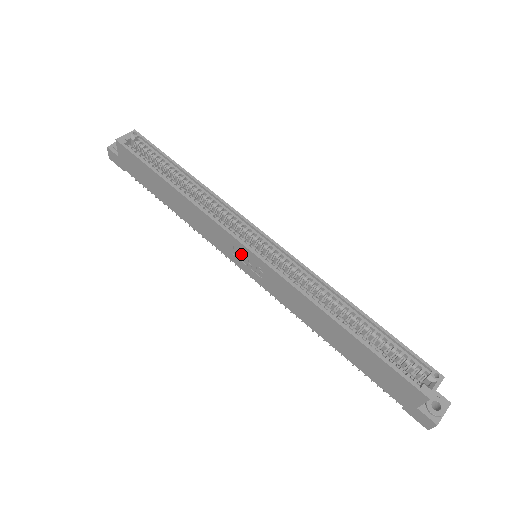
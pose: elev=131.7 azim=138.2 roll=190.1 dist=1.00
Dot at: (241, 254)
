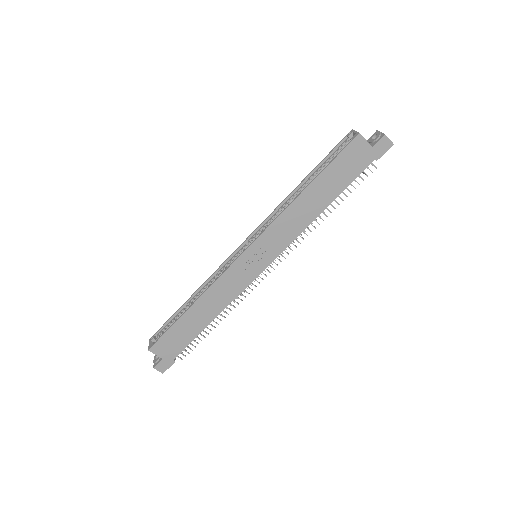
Dot at: (249, 262)
